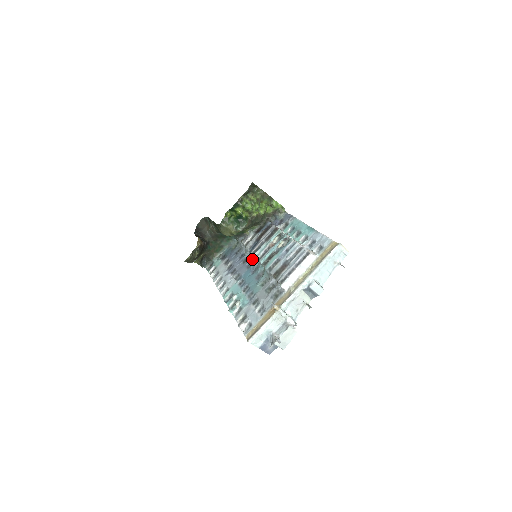
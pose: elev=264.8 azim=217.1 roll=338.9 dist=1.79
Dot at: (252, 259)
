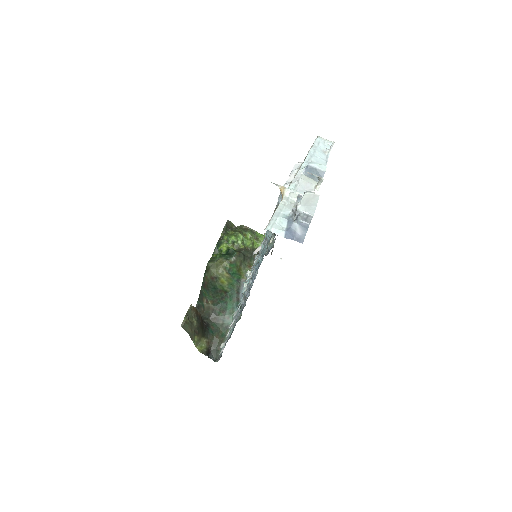
Dot at: (256, 274)
